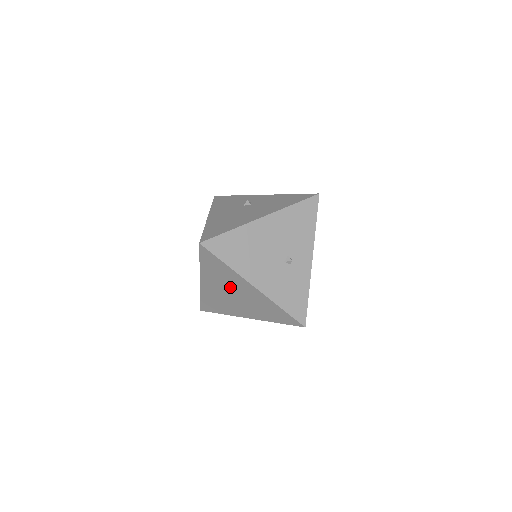
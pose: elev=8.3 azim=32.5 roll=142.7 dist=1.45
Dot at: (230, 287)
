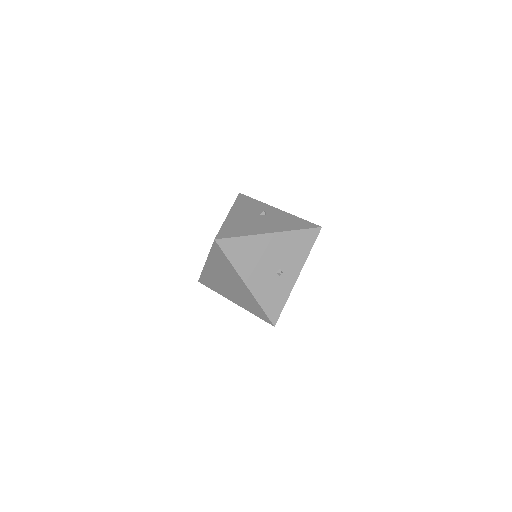
Dot at: (227, 277)
